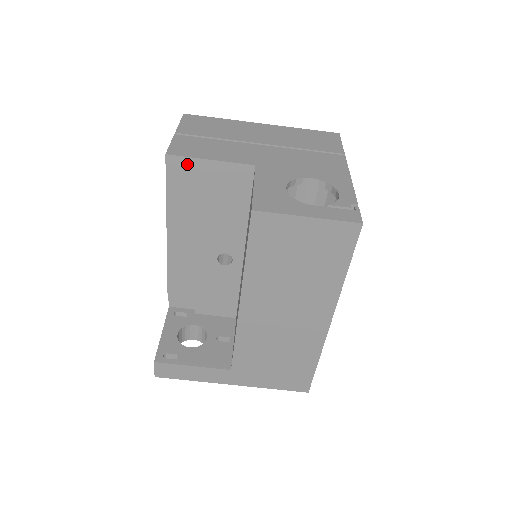
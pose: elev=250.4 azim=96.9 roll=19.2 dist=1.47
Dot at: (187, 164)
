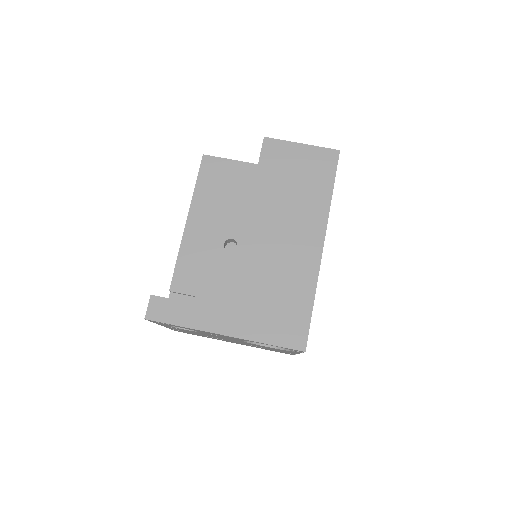
Dot at: (216, 162)
